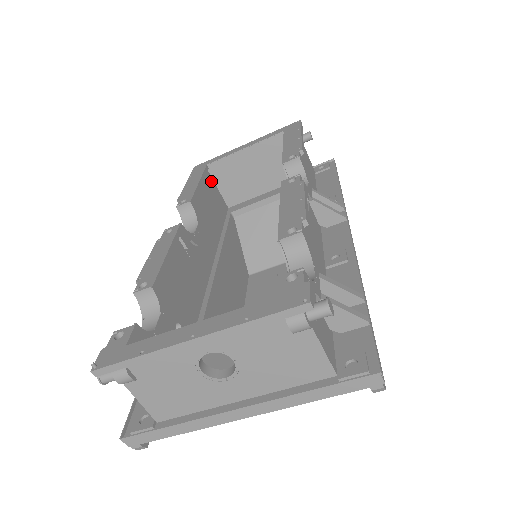
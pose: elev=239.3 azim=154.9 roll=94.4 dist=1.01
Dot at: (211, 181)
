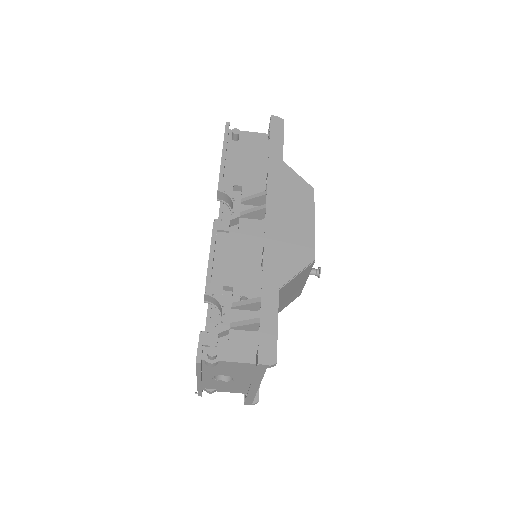
Dot at: occluded
